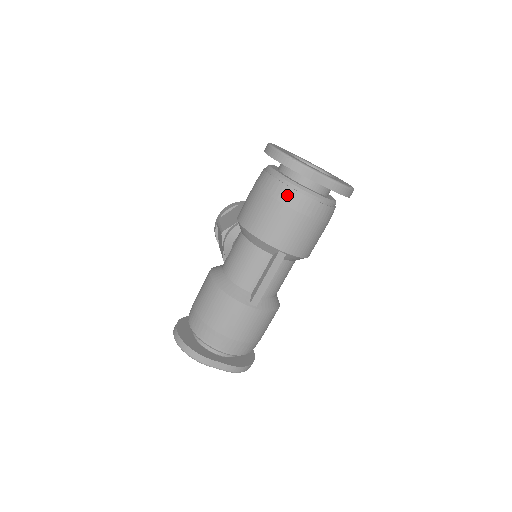
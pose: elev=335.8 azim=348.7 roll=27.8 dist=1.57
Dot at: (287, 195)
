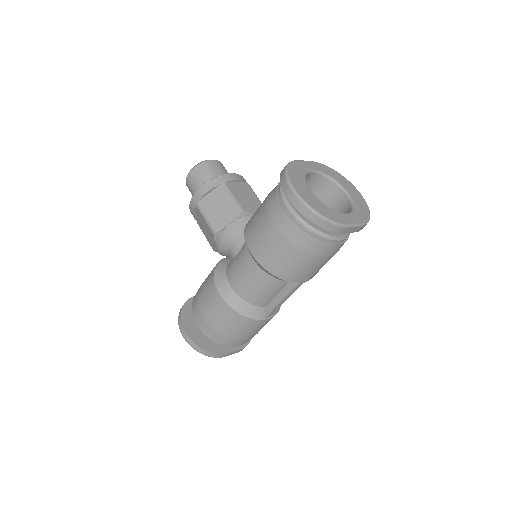
Dot at: (315, 247)
